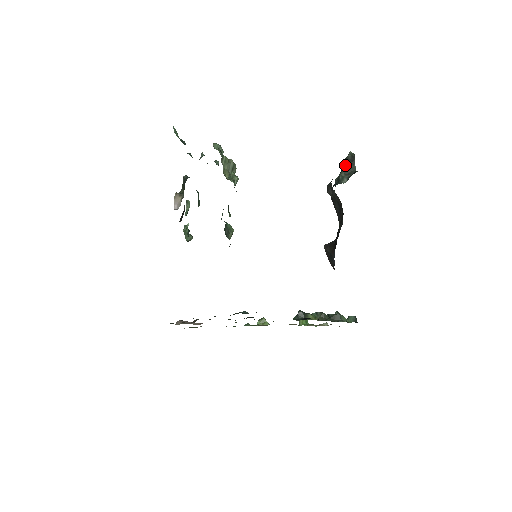
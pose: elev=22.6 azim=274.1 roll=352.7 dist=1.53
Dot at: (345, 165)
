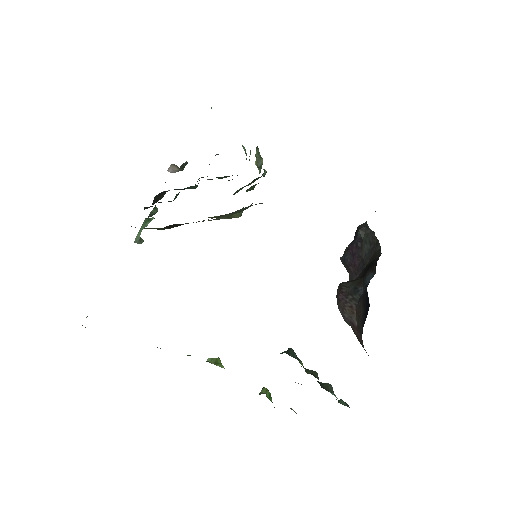
Dot at: occluded
